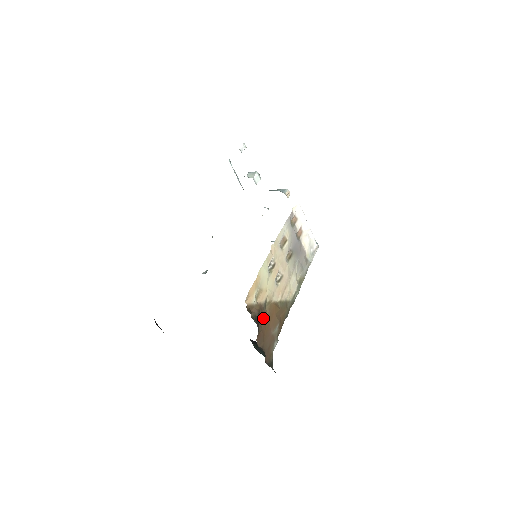
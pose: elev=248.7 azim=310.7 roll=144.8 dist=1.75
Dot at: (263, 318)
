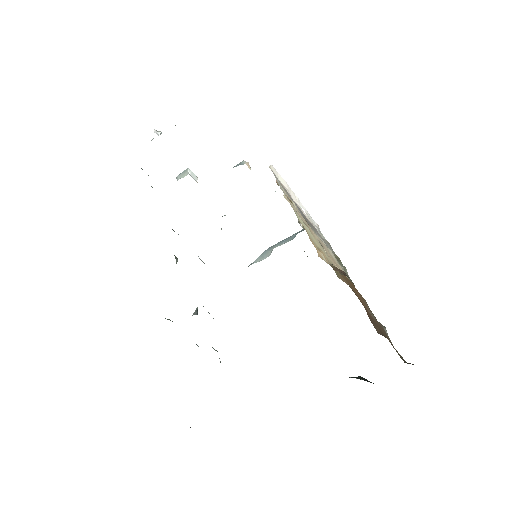
Dot at: occluded
